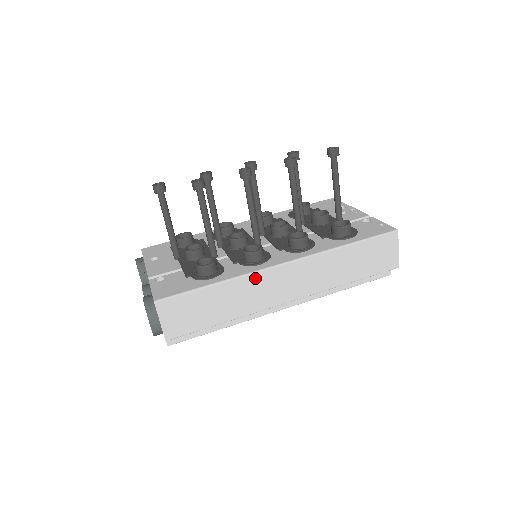
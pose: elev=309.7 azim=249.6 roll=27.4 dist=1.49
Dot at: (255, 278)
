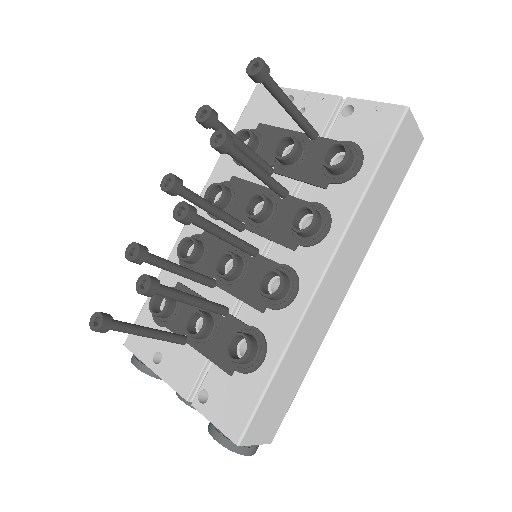
Dot at: (307, 318)
